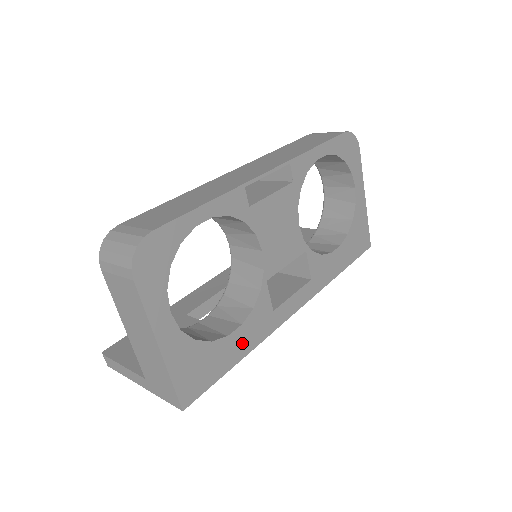
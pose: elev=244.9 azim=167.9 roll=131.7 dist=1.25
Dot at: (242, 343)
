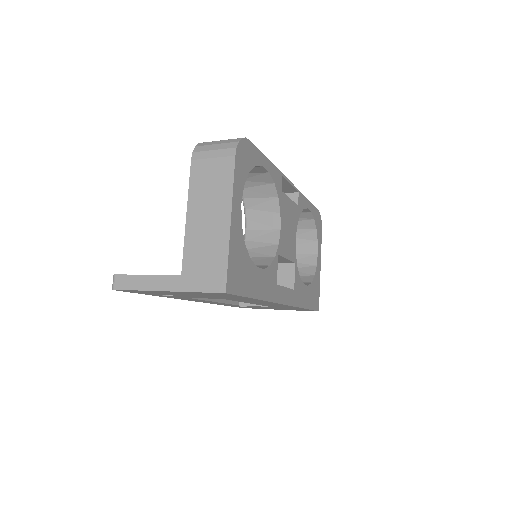
Dot at: (260, 285)
